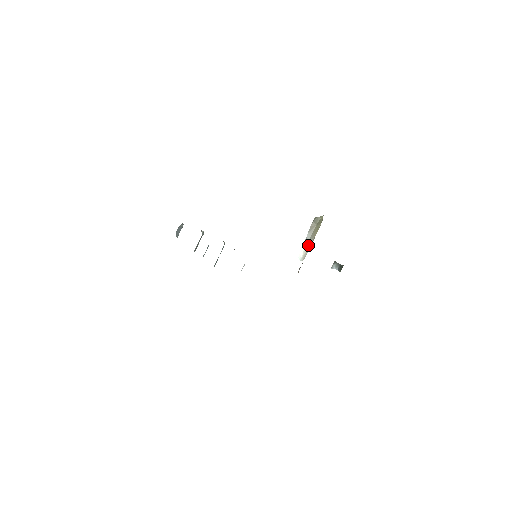
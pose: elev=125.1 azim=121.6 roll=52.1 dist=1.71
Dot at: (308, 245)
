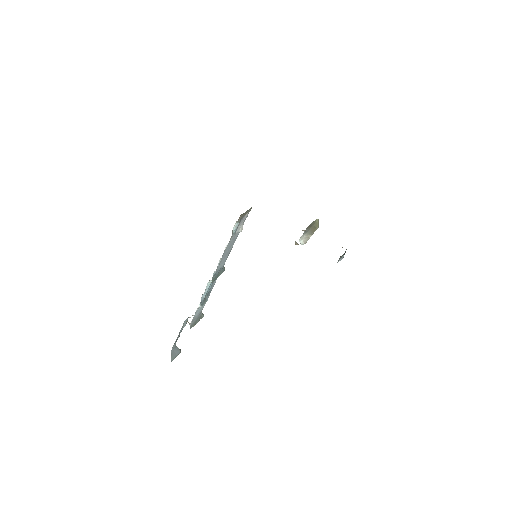
Dot at: (307, 235)
